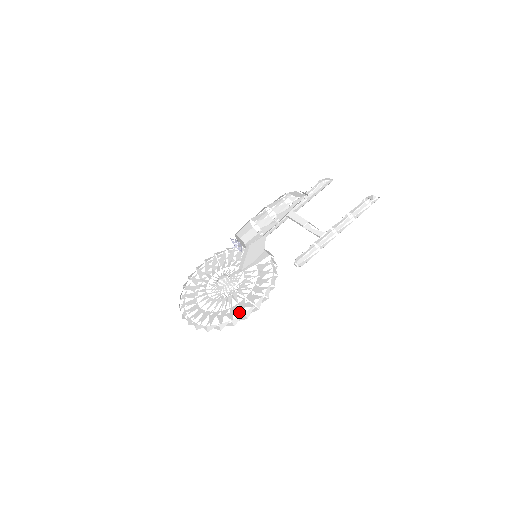
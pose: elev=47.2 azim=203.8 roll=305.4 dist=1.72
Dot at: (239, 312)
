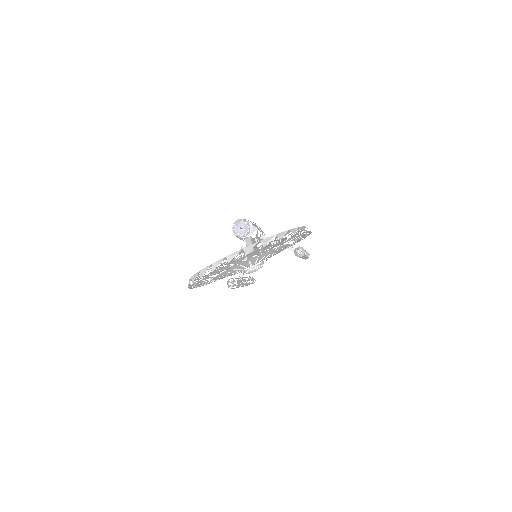
Dot at: occluded
